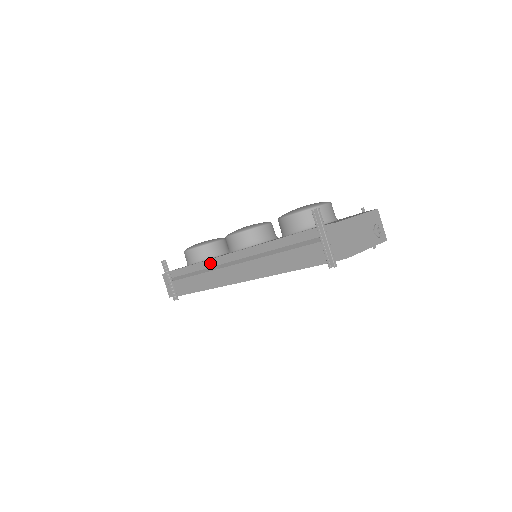
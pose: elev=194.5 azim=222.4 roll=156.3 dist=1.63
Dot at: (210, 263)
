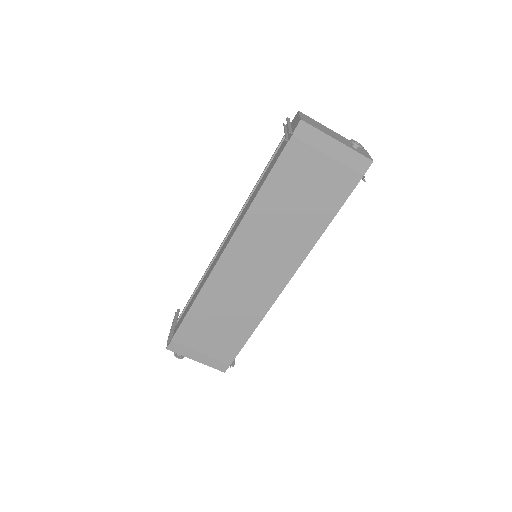
Dot at: occluded
